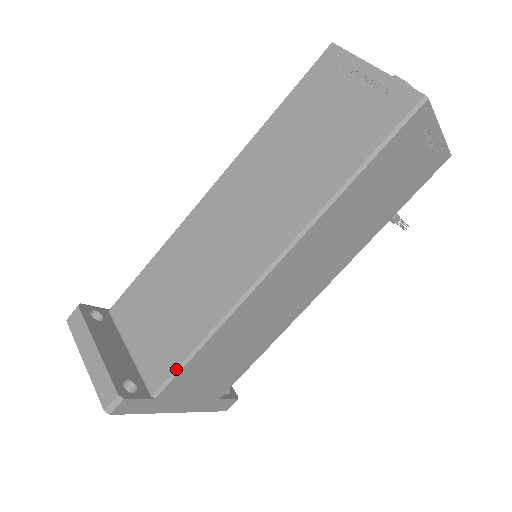
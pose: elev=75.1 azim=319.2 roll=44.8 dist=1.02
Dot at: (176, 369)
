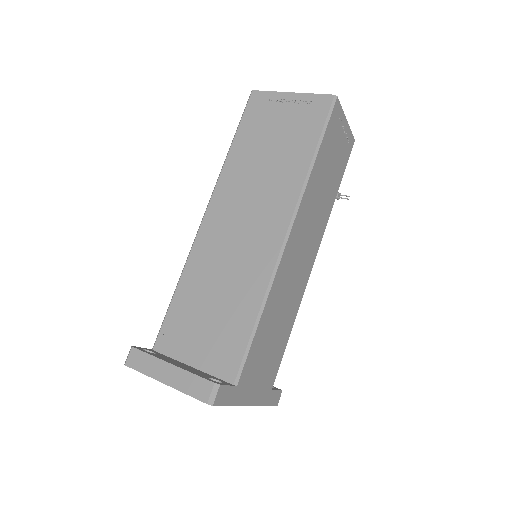
Dot at: (245, 351)
